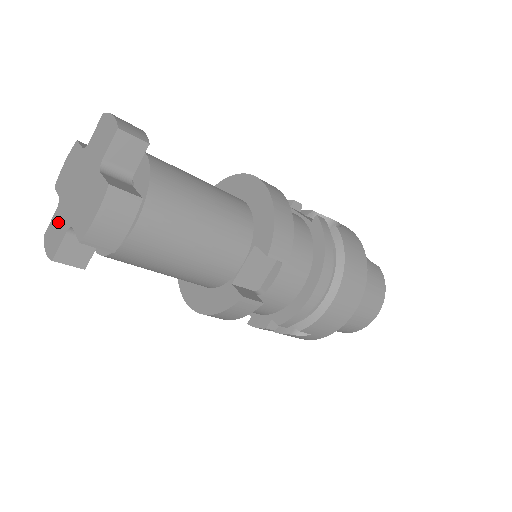
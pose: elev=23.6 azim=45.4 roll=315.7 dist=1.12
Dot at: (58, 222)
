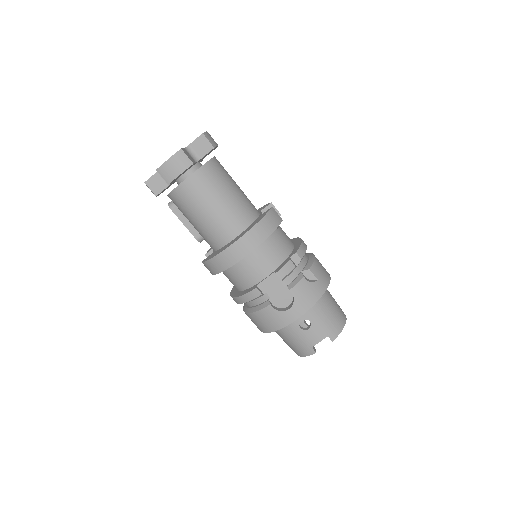
Dot at: occluded
